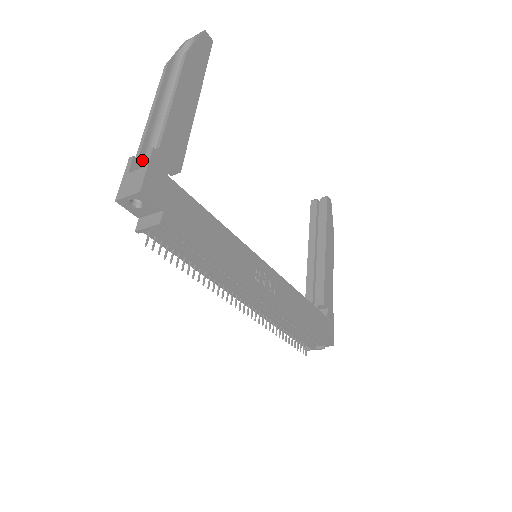
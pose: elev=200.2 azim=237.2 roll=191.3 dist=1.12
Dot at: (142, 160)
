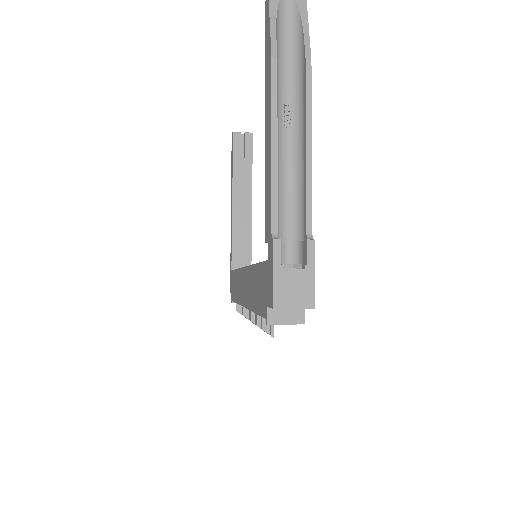
Dot at: (276, 234)
